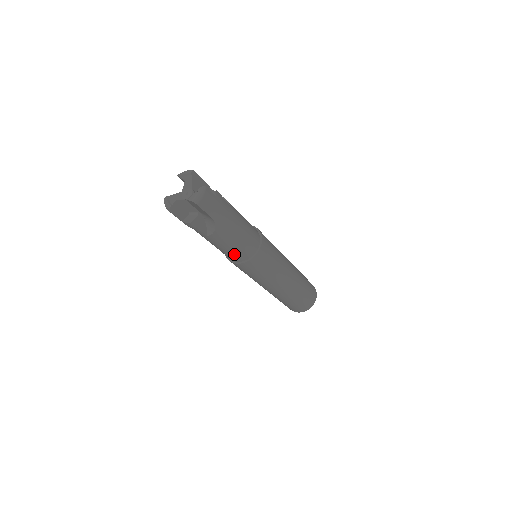
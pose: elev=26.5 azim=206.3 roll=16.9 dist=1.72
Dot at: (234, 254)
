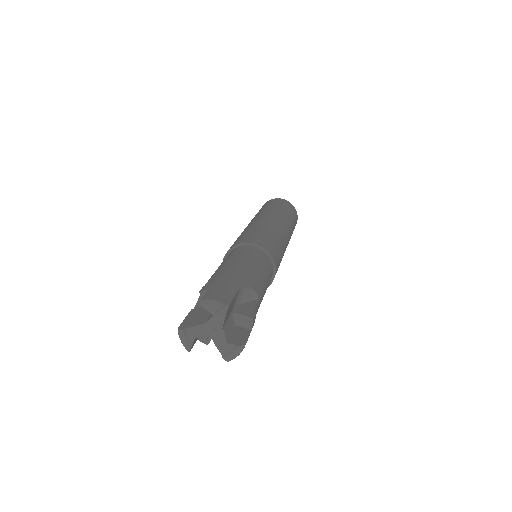
Dot at: occluded
